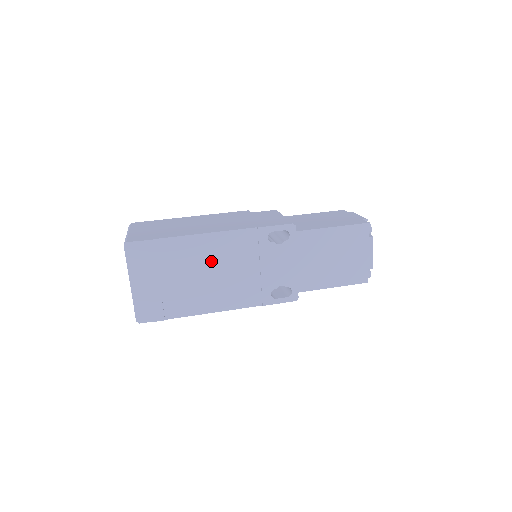
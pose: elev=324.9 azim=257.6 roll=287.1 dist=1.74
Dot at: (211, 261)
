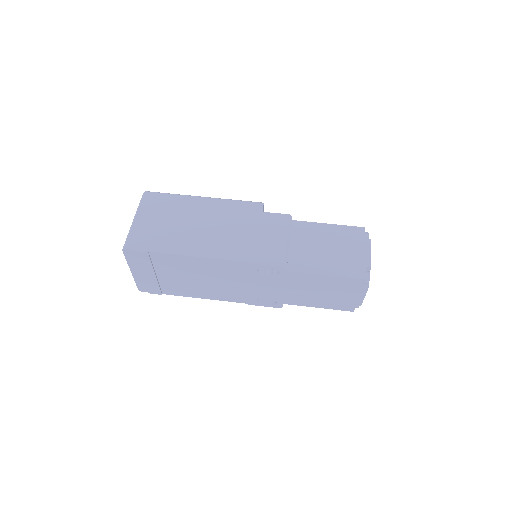
Dot at: (202, 273)
